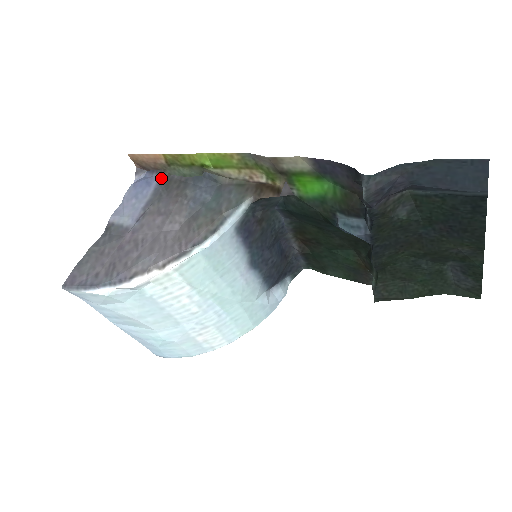
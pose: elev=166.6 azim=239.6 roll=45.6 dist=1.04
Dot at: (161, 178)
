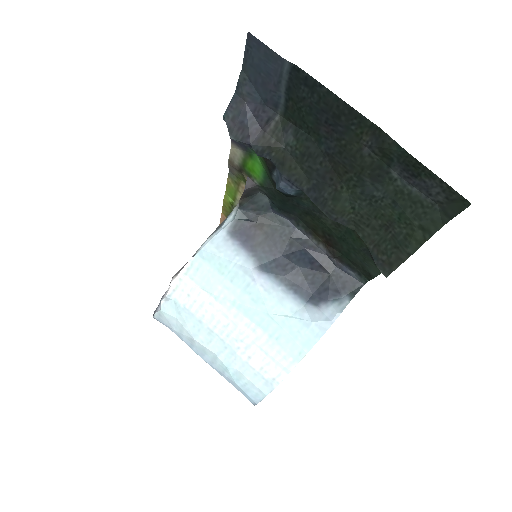
Dot at: occluded
